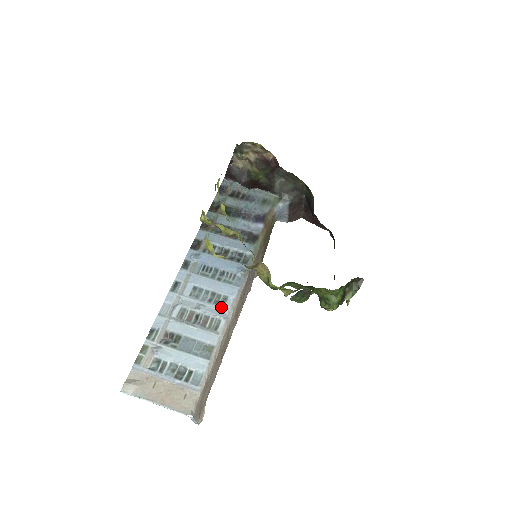
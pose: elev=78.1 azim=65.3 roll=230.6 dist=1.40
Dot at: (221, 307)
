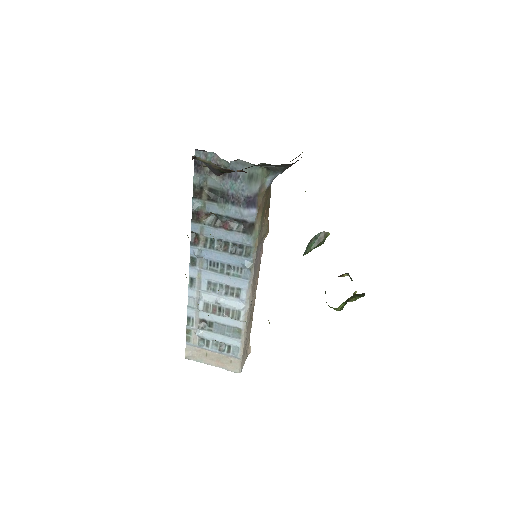
Dot at: (237, 299)
